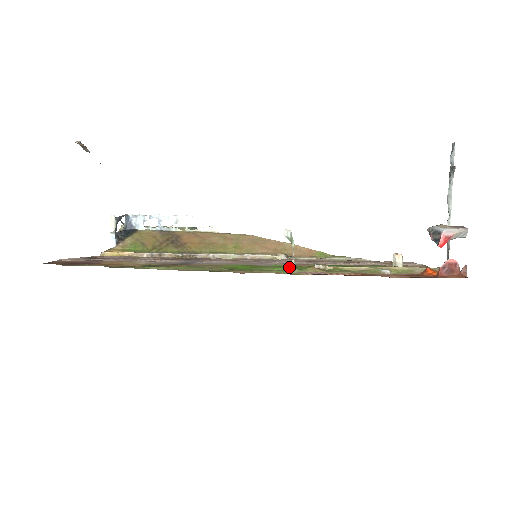
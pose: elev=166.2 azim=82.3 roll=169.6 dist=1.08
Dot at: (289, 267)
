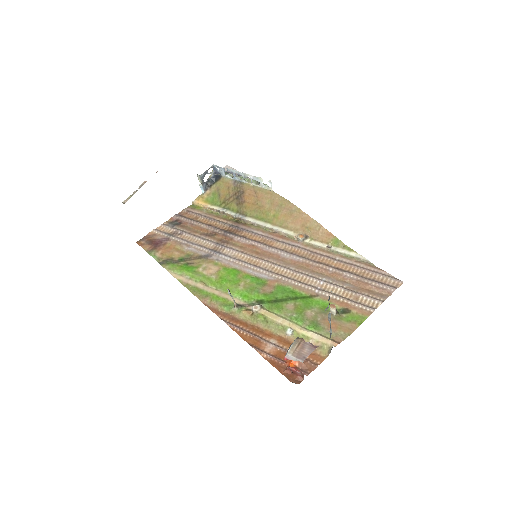
Dot at: (245, 295)
